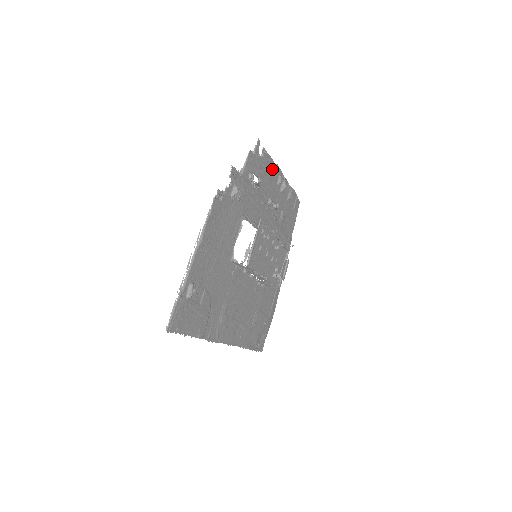
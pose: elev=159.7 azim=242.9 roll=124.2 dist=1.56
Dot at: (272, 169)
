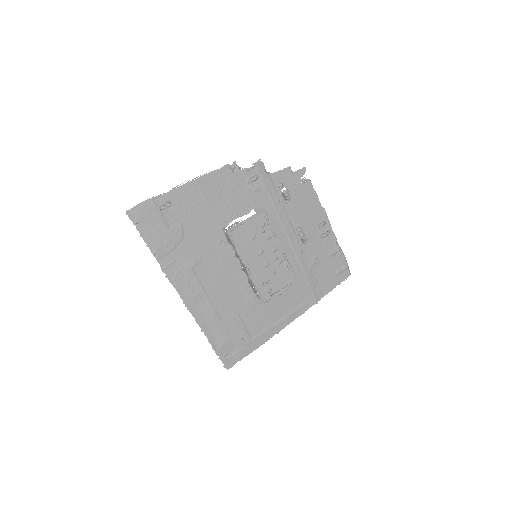
Dot at: (315, 206)
